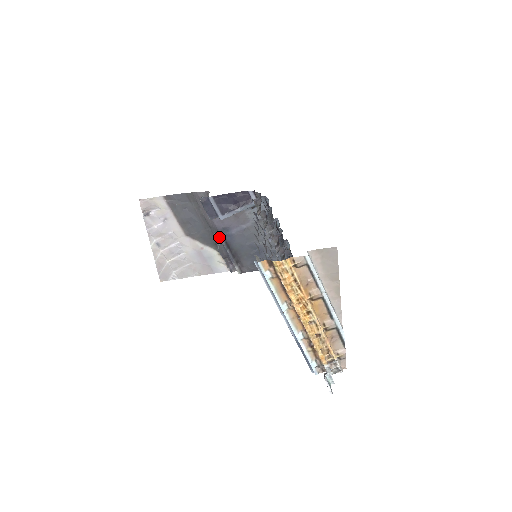
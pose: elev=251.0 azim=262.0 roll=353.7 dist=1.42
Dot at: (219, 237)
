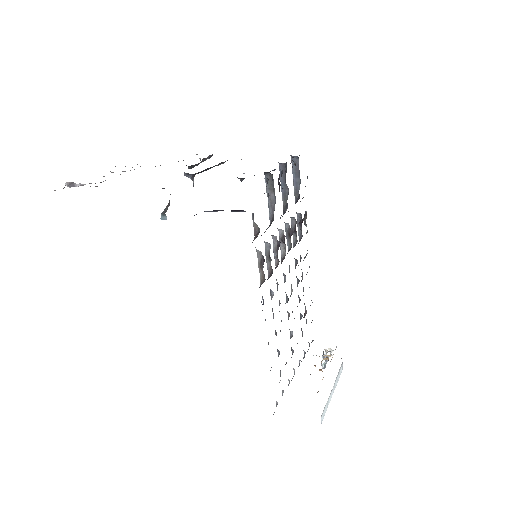
Dot at: occluded
